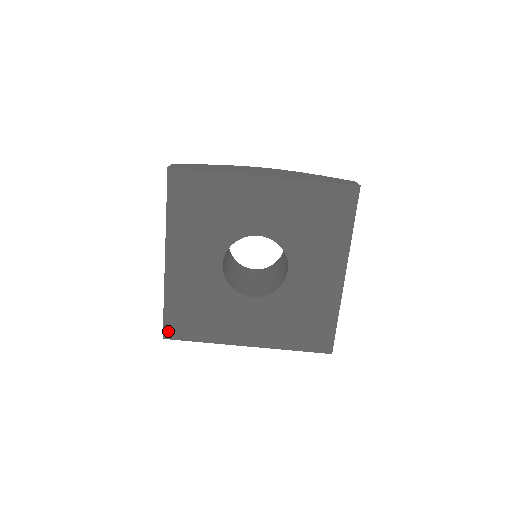
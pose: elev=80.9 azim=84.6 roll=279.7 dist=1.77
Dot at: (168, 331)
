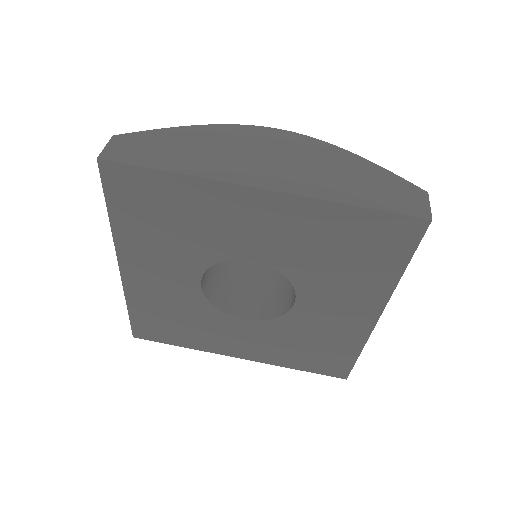
Dot at: (138, 332)
